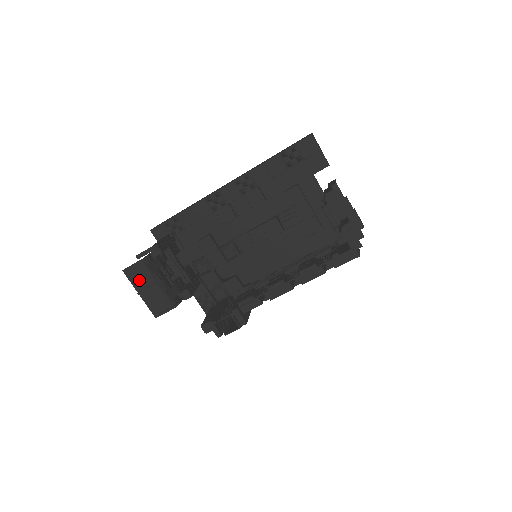
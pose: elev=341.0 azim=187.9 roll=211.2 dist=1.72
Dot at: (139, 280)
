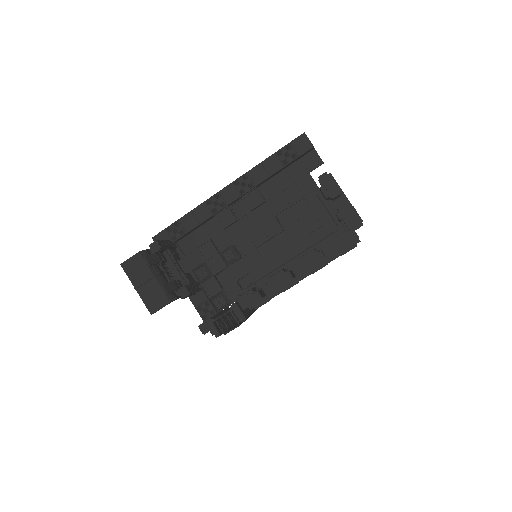
Dot at: (136, 274)
